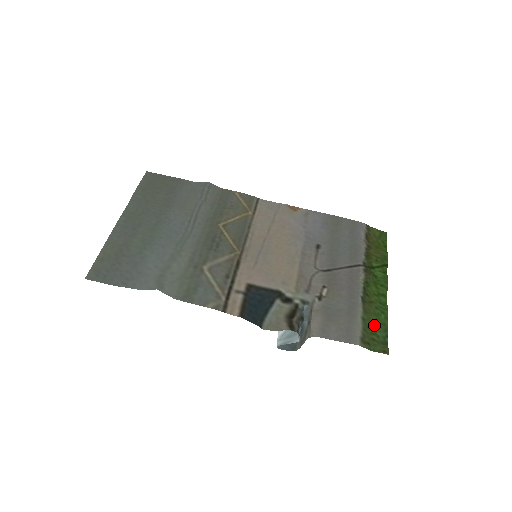
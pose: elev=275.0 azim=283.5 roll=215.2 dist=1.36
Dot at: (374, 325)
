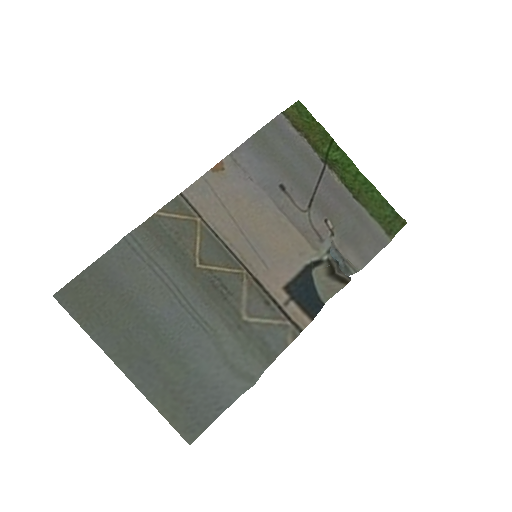
Dot at: (379, 210)
